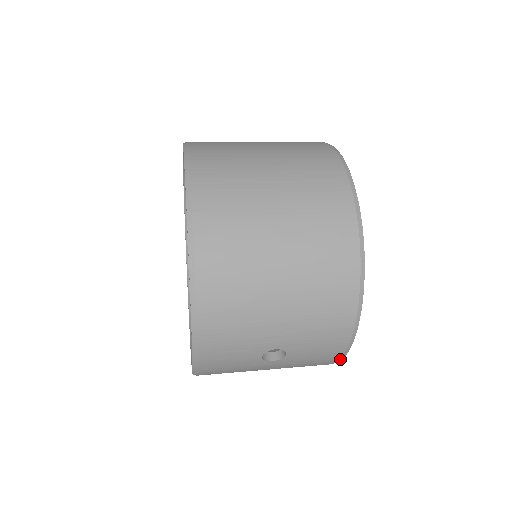
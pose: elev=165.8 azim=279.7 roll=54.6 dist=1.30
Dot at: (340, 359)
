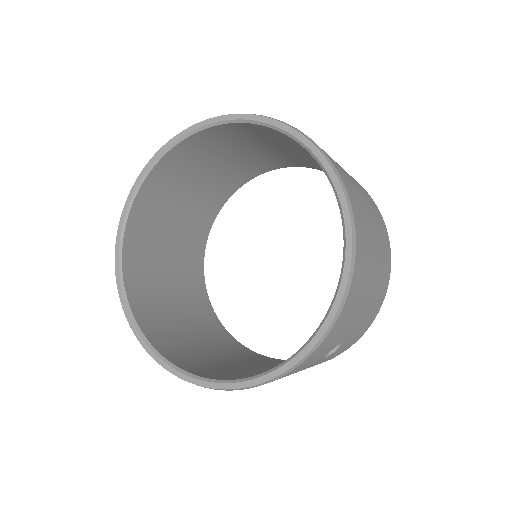
Dot at: occluded
